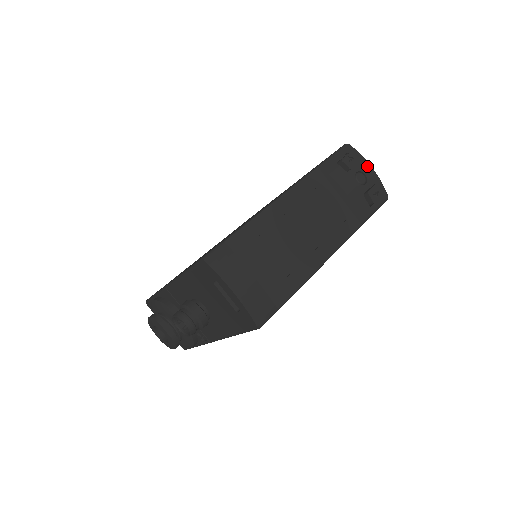
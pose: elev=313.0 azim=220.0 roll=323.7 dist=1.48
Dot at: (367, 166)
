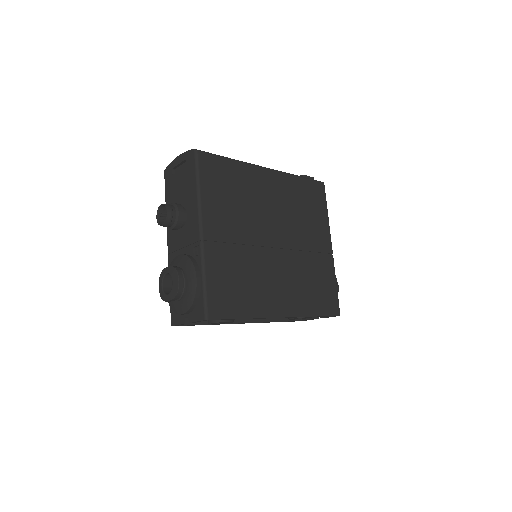
Dot at: occluded
